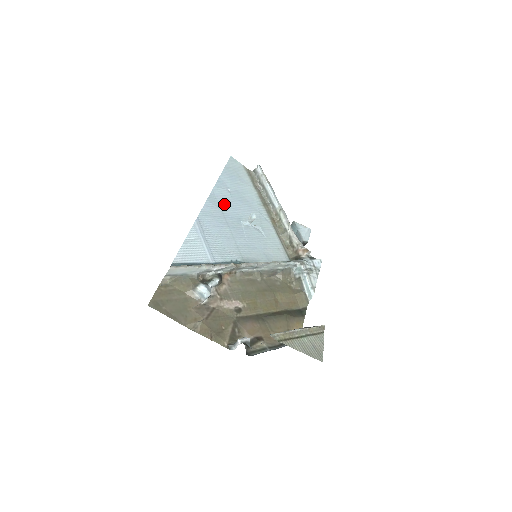
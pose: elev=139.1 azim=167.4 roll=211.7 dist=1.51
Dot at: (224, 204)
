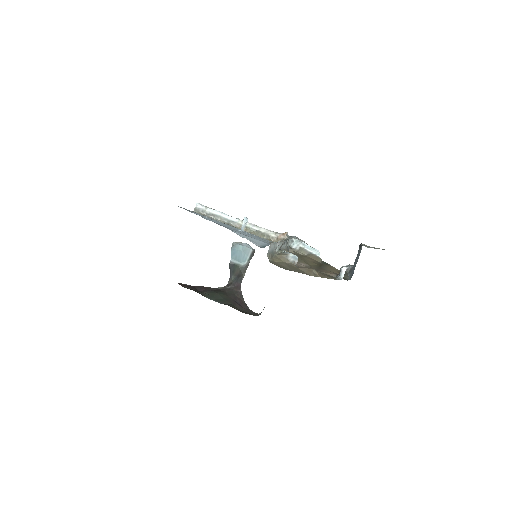
Dot at: (218, 223)
